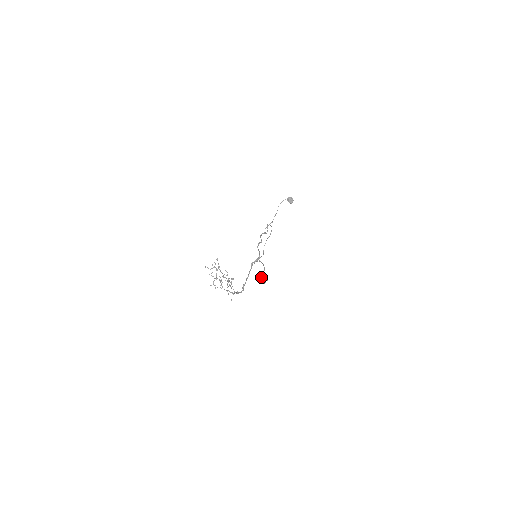
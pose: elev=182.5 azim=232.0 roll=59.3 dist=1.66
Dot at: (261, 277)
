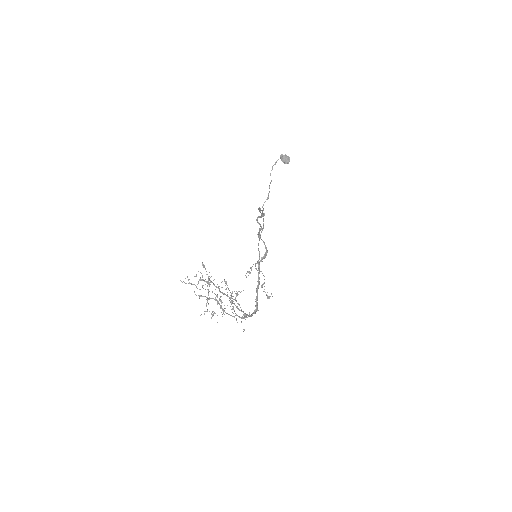
Dot at: (263, 291)
